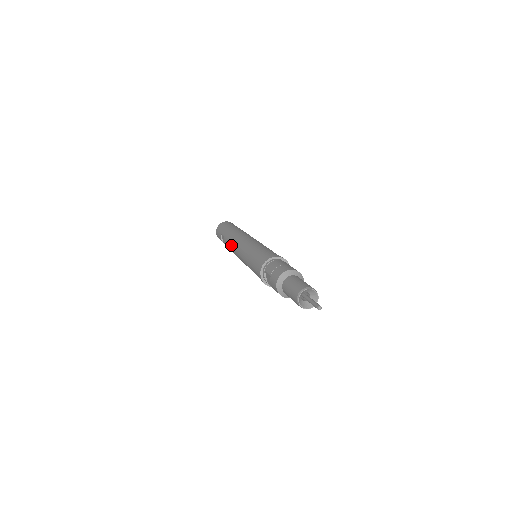
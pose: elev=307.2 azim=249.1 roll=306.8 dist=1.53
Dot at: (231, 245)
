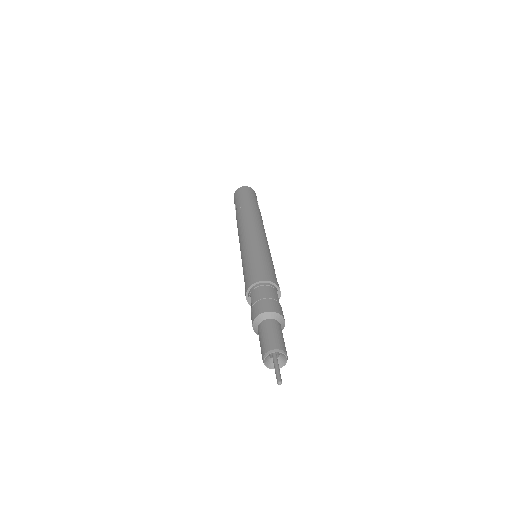
Dot at: (238, 228)
